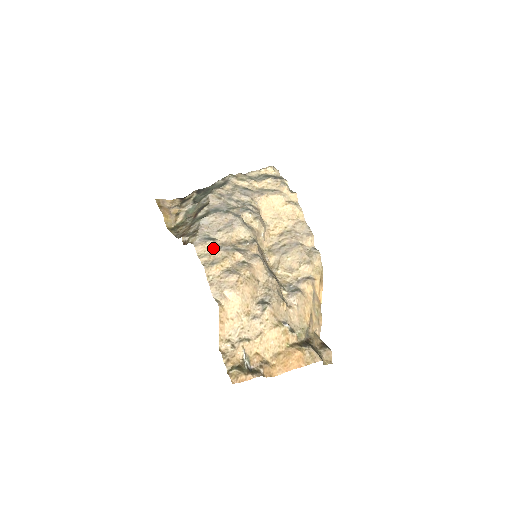
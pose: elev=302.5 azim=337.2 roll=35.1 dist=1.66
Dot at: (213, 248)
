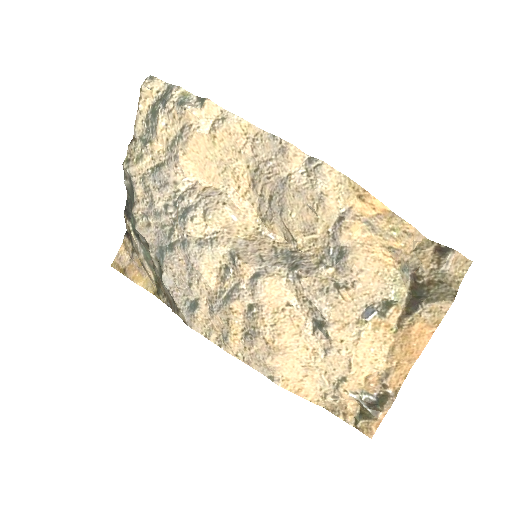
Dot at: (207, 317)
